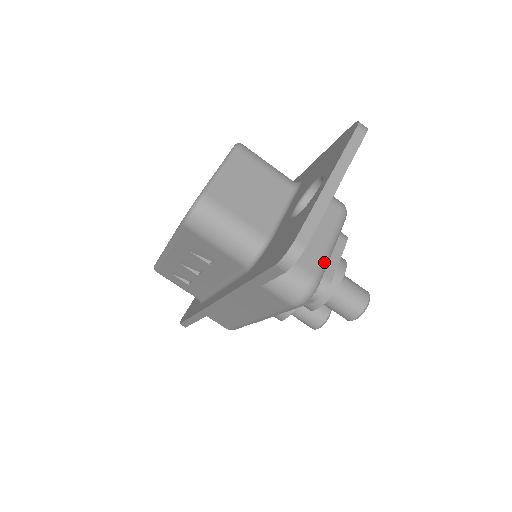
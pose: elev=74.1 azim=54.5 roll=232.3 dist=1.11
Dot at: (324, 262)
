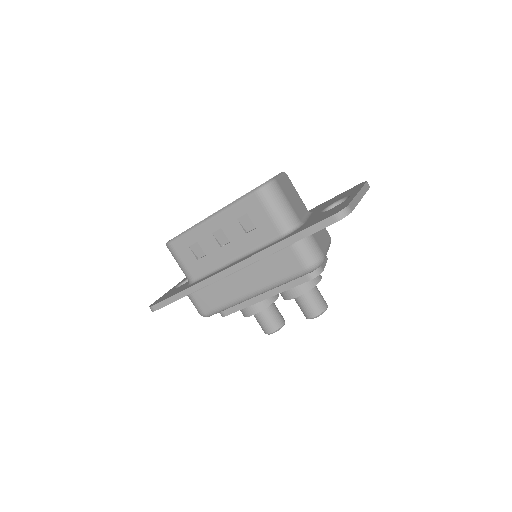
Dot at: (326, 253)
